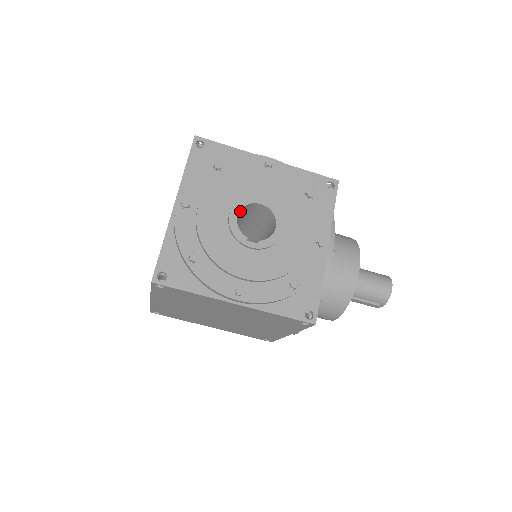
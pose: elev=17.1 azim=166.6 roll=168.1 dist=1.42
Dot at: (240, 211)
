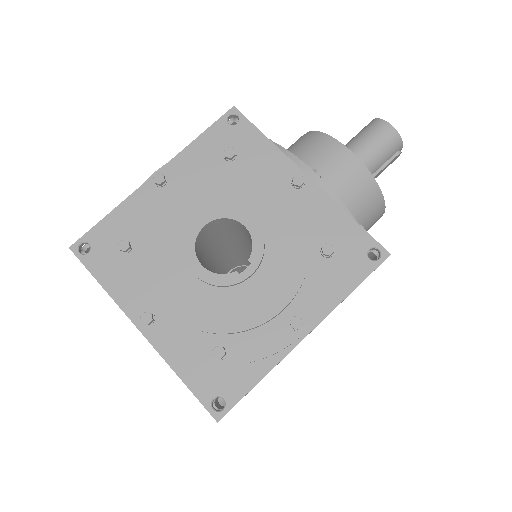
Dot at: (197, 256)
